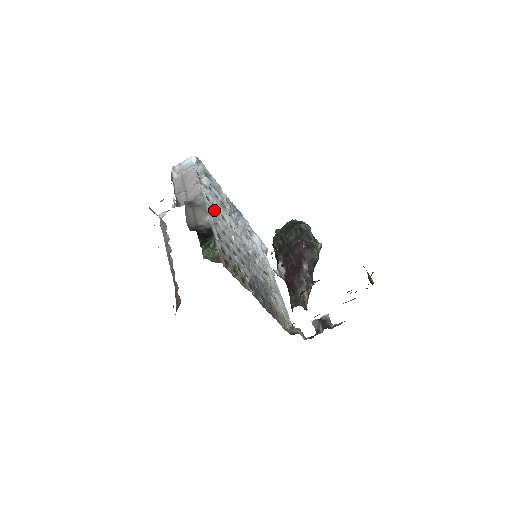
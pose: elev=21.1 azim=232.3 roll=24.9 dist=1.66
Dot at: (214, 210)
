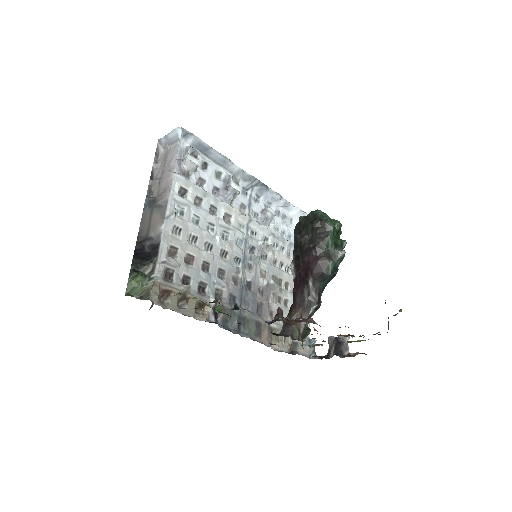
Dot at: (188, 207)
